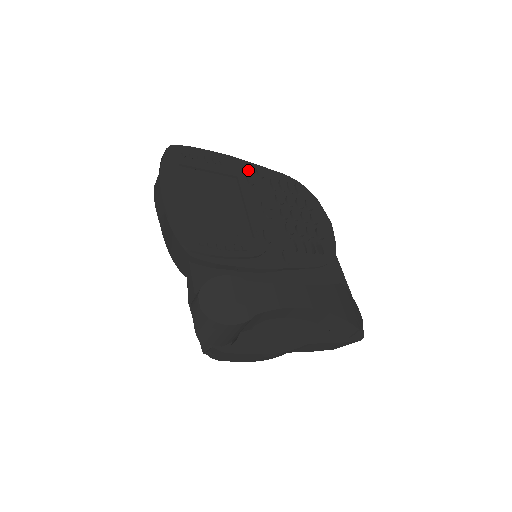
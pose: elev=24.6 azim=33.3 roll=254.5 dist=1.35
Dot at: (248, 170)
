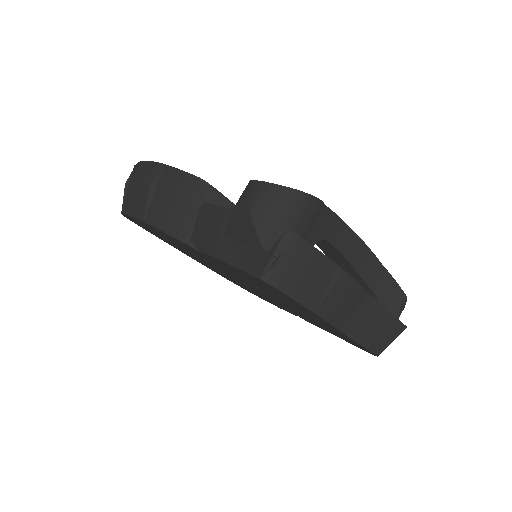
Dot at: occluded
